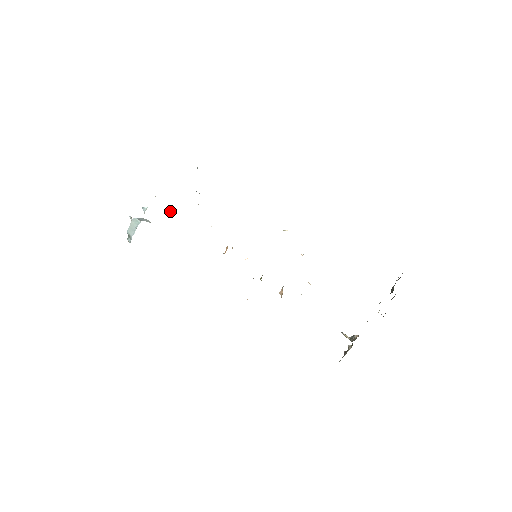
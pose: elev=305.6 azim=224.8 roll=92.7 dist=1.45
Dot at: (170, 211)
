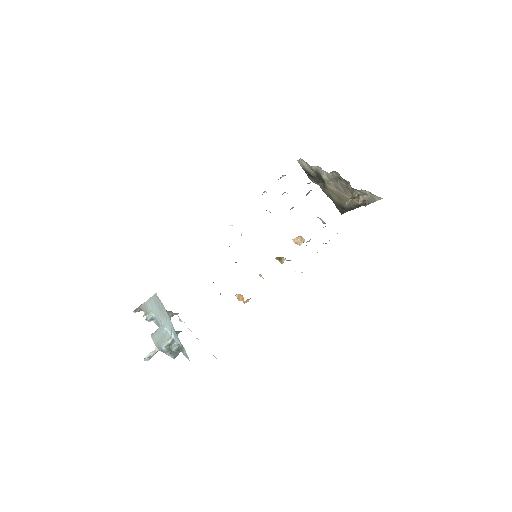
Dot at: occluded
